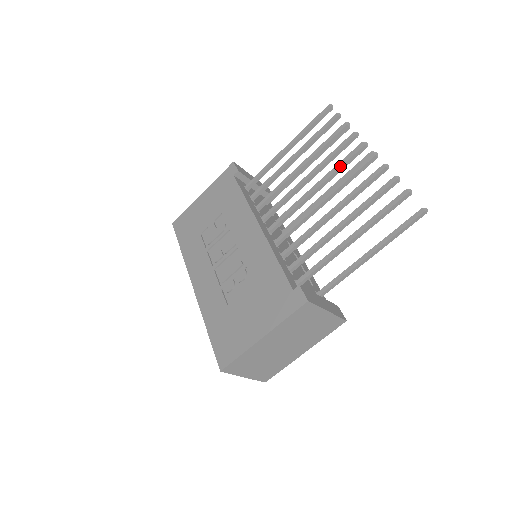
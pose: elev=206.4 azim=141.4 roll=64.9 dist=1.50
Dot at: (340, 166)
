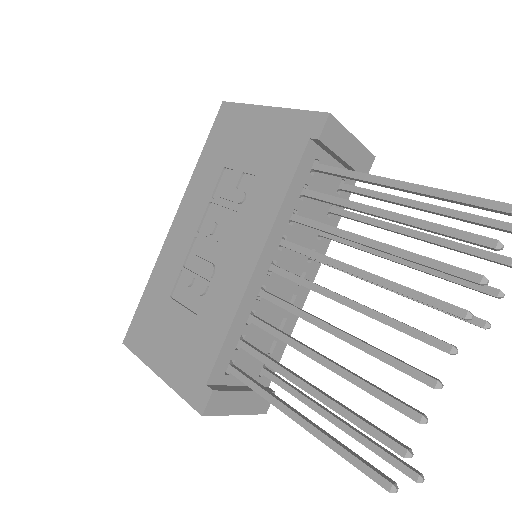
Dot at: (395, 327)
